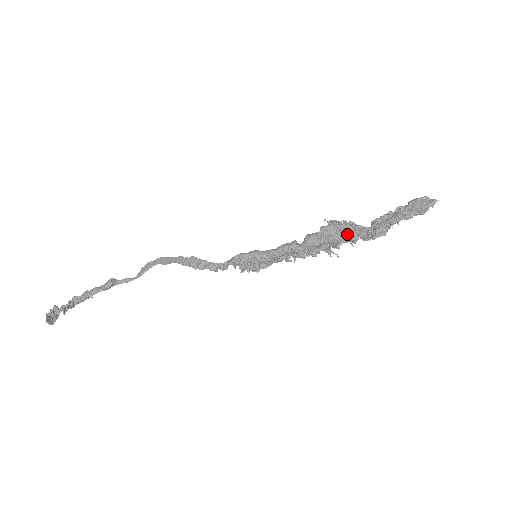
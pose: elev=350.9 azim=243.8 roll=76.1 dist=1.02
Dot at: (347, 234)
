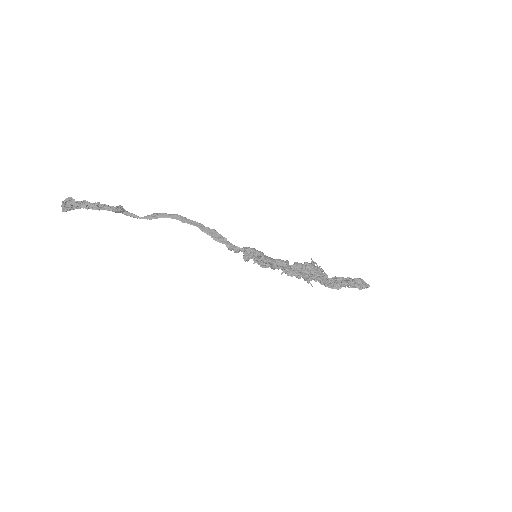
Dot at: occluded
